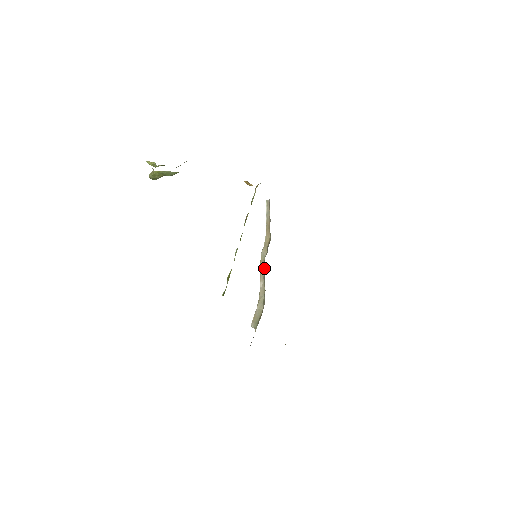
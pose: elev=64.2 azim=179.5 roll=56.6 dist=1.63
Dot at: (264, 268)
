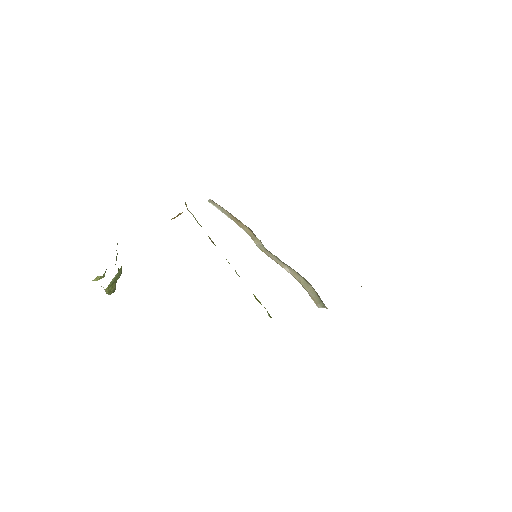
Dot at: (273, 256)
